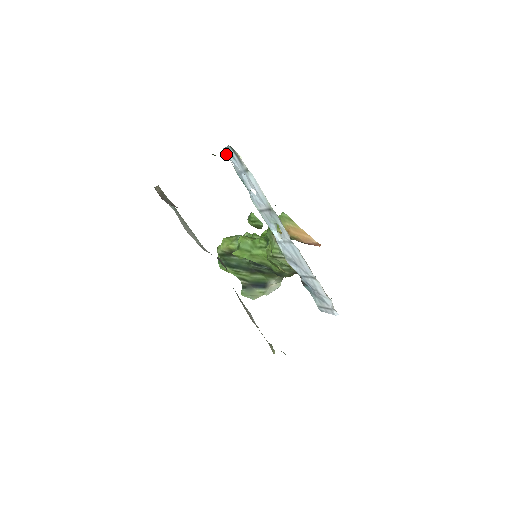
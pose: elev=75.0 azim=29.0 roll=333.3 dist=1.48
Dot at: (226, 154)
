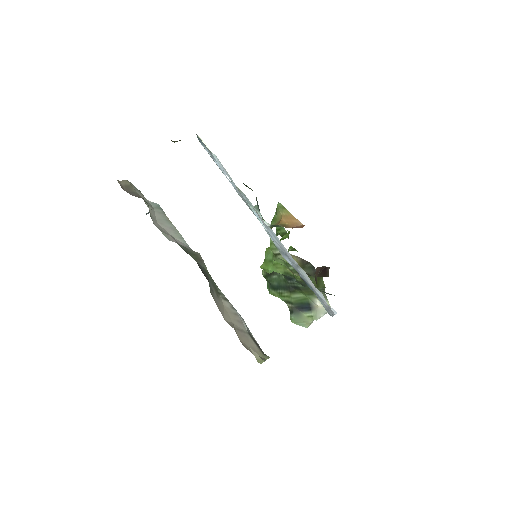
Dot at: occluded
